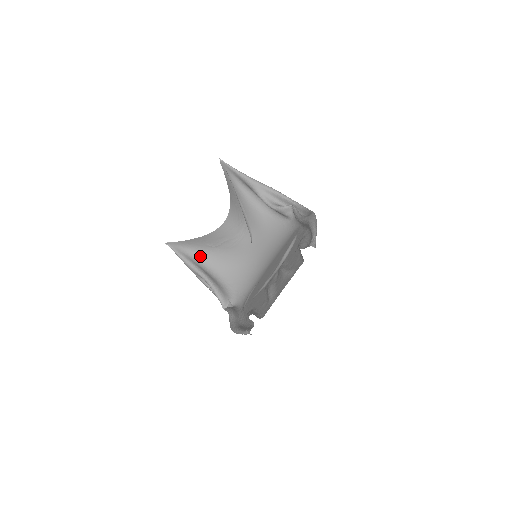
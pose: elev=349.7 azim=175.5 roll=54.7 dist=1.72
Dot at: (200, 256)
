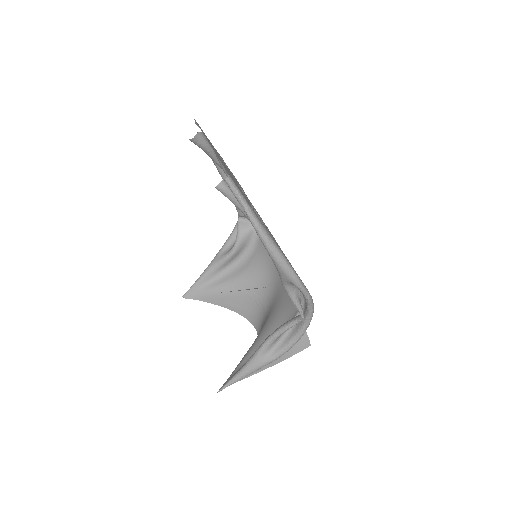
Dot at: (252, 353)
